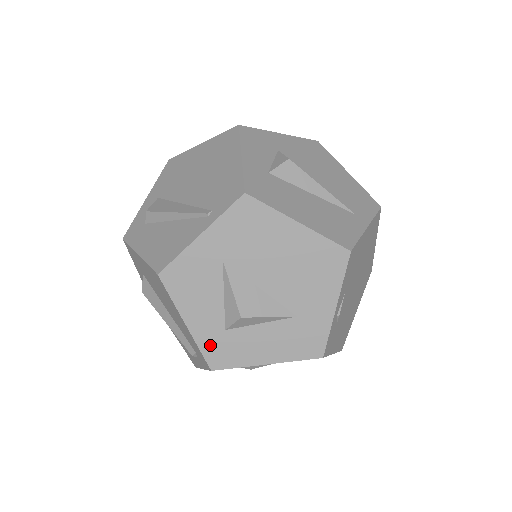
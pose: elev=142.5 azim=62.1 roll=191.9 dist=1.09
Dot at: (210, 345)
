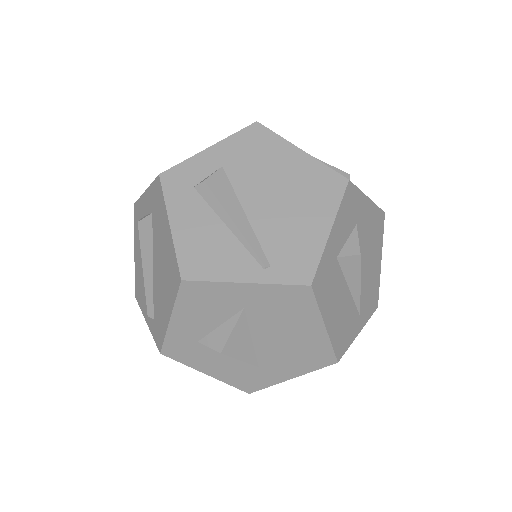
Dot at: (176, 341)
